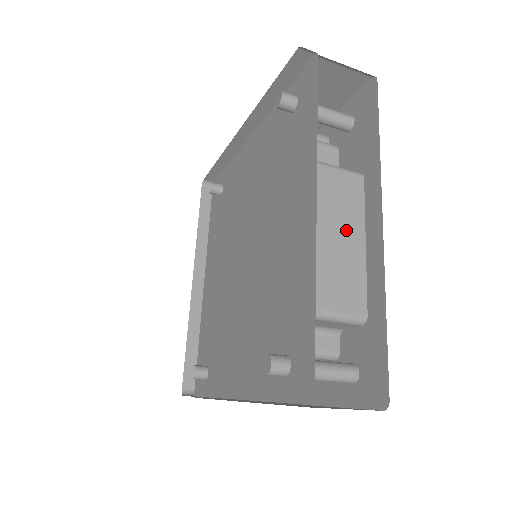
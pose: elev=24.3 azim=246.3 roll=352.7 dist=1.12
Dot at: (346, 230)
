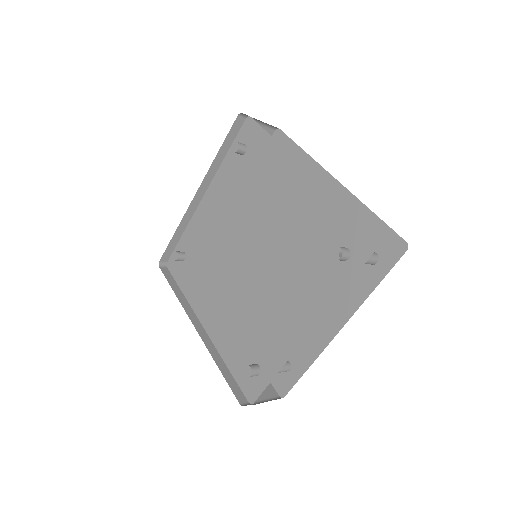
Dot at: occluded
